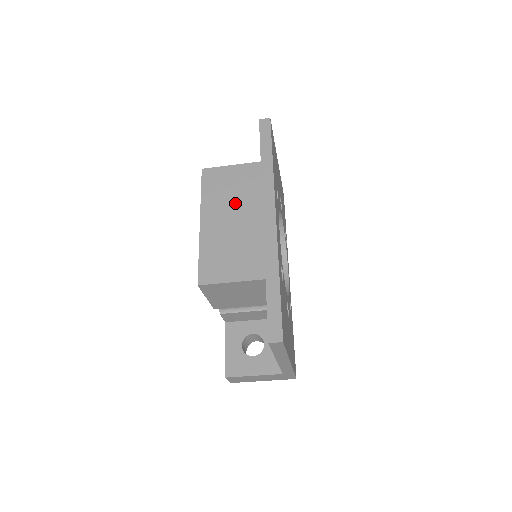
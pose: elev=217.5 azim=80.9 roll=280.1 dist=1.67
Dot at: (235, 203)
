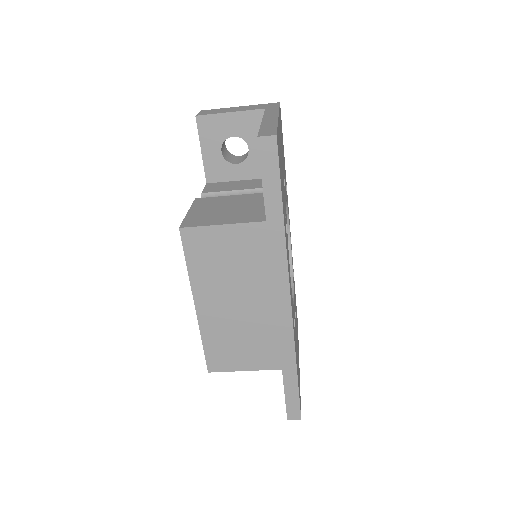
Dot at: (236, 283)
